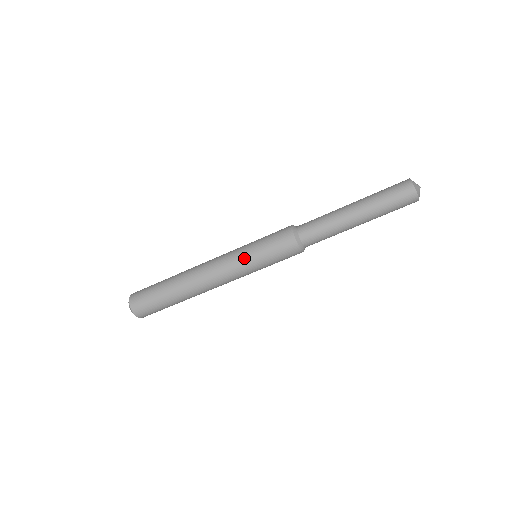
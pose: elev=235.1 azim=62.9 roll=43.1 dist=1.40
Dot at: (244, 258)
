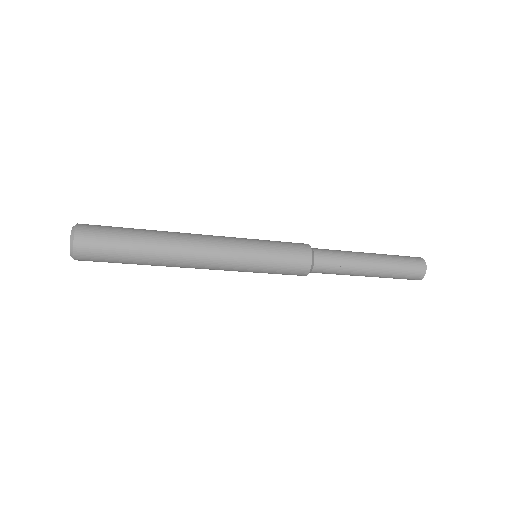
Dot at: (247, 271)
